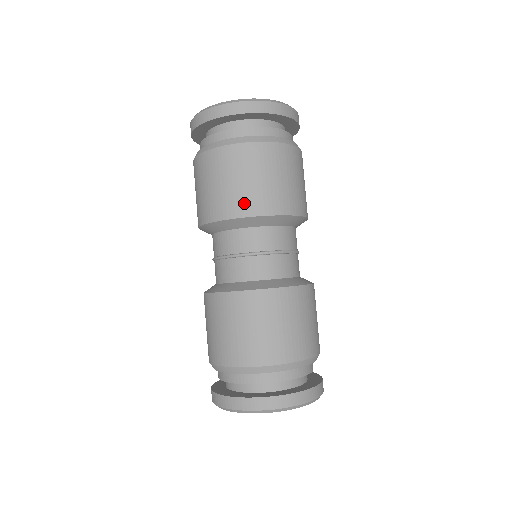
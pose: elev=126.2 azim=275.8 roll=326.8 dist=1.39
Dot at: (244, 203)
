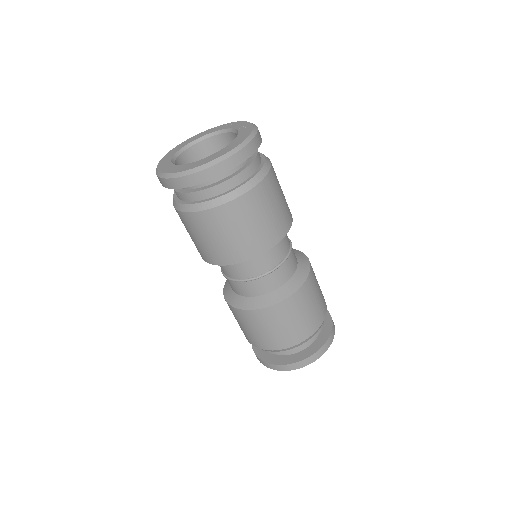
Dot at: (270, 236)
